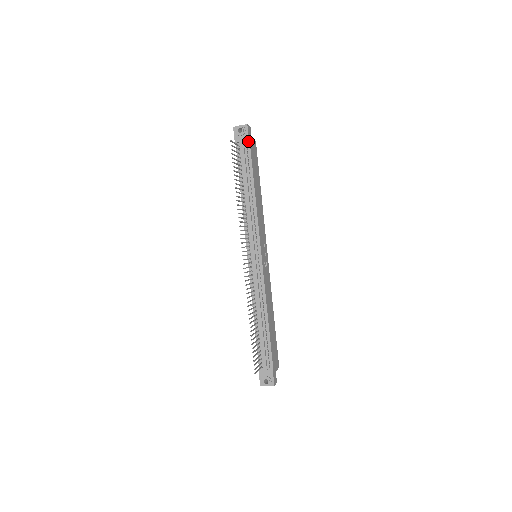
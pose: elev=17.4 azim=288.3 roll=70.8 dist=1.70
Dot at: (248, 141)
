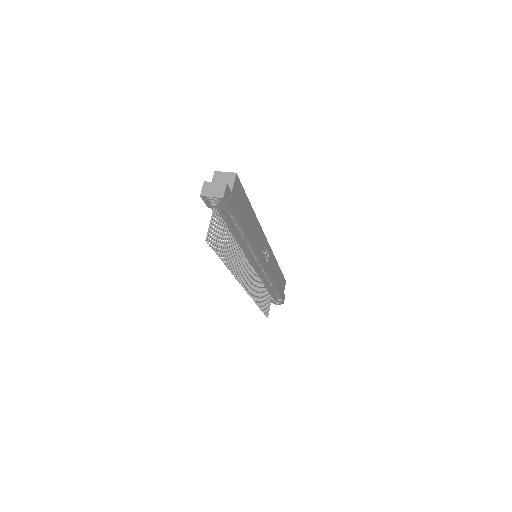
Dot at: (228, 207)
